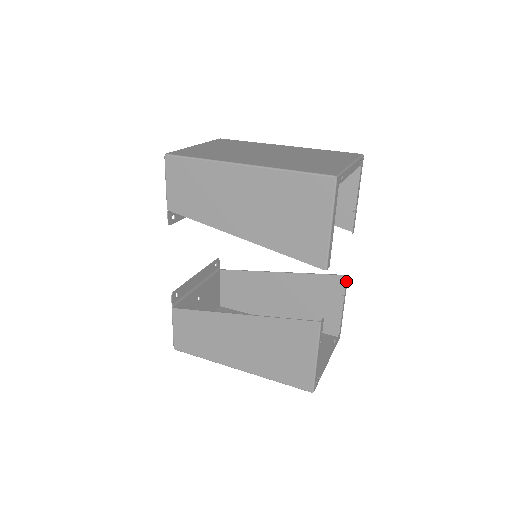
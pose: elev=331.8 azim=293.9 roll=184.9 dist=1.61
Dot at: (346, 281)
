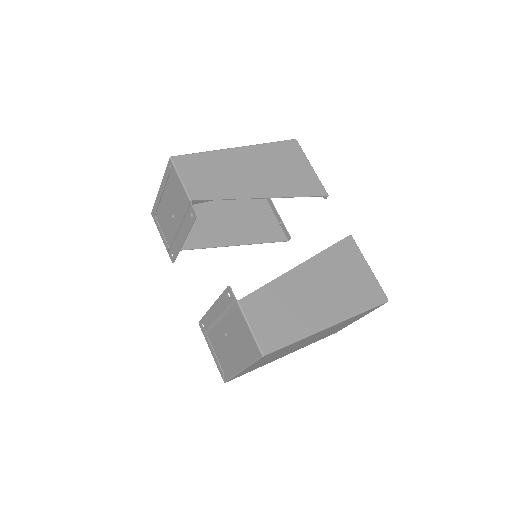
Dot at: occluded
